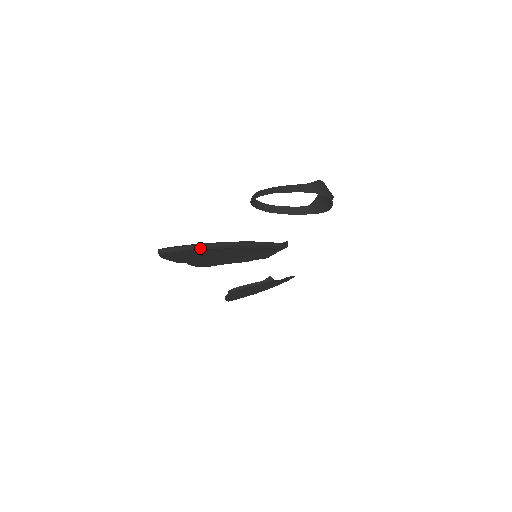
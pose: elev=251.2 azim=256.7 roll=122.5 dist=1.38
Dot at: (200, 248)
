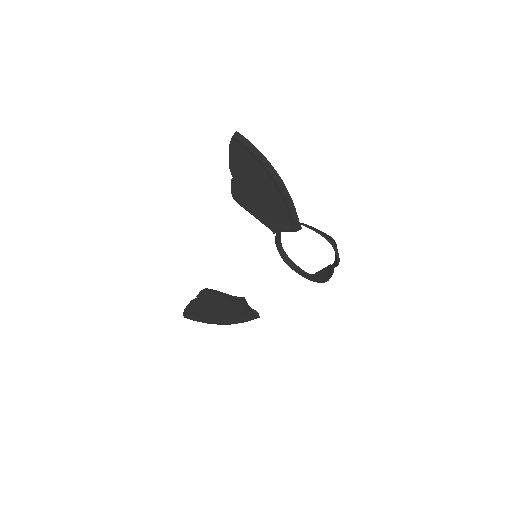
Dot at: (259, 155)
